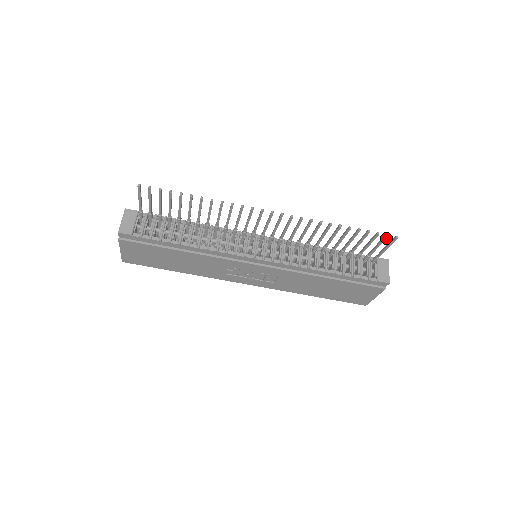
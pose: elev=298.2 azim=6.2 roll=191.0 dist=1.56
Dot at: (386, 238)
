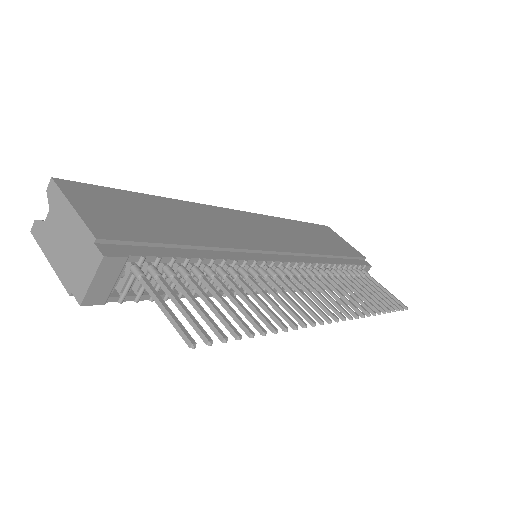
Dot at: (398, 307)
